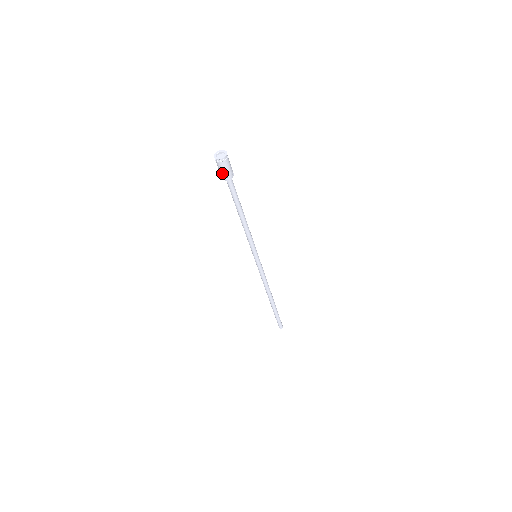
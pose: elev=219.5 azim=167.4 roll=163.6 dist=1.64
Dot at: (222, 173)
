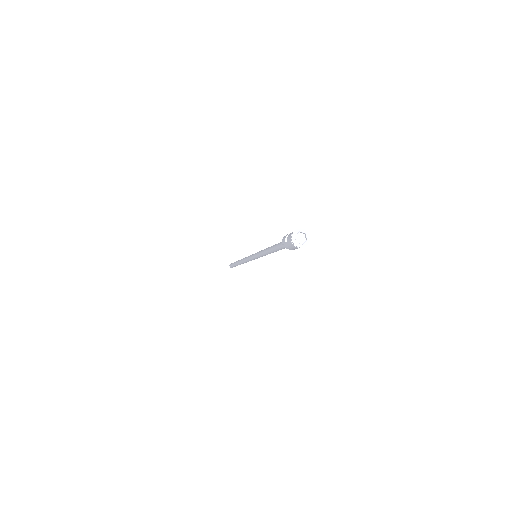
Dot at: (289, 248)
